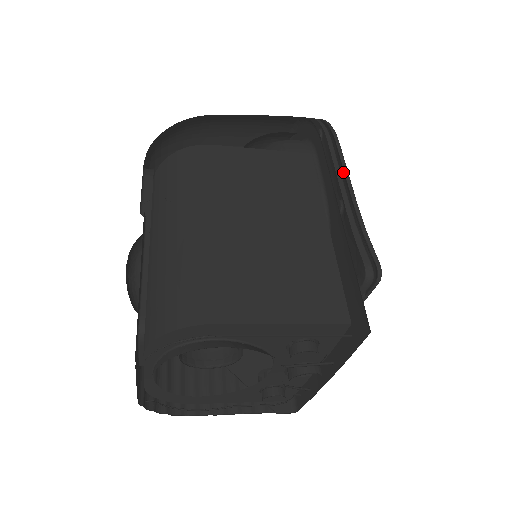
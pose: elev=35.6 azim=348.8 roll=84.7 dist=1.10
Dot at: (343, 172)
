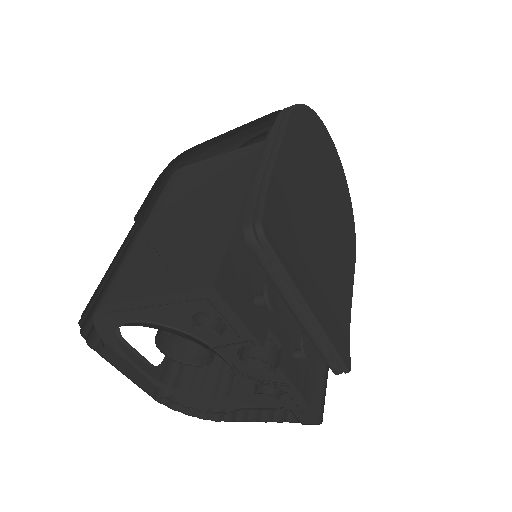
Dot at: (278, 145)
